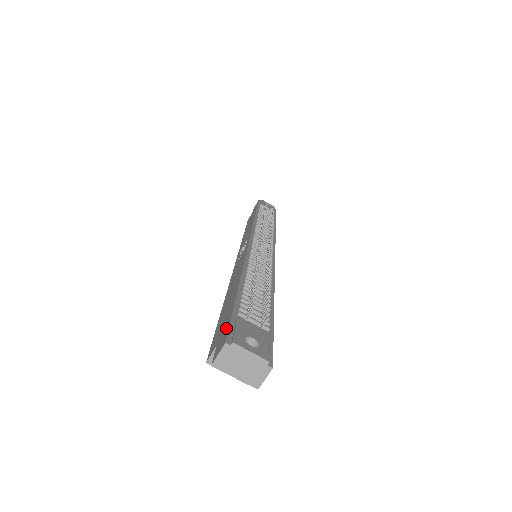
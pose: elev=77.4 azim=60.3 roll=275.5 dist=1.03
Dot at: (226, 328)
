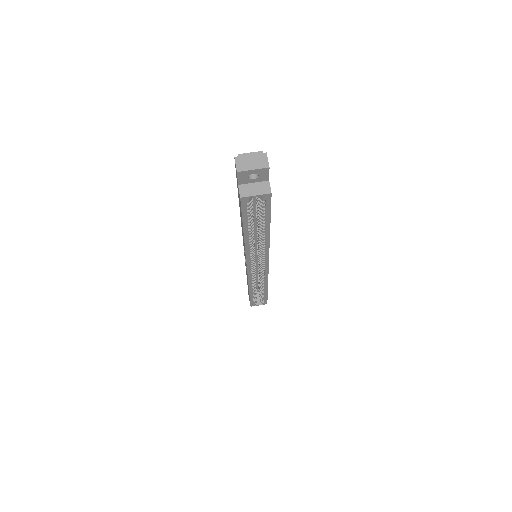
Dot at: (236, 175)
